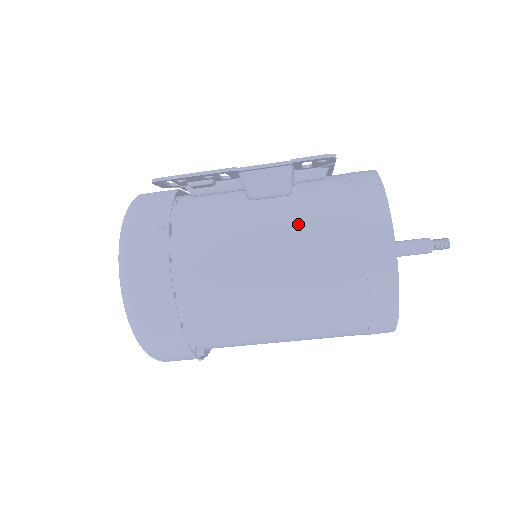
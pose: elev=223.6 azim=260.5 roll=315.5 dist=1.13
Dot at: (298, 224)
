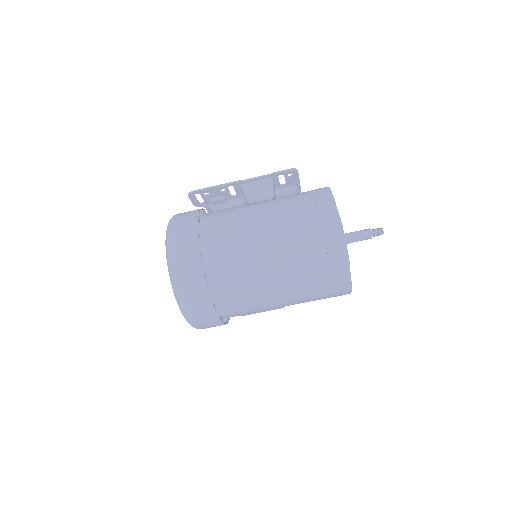
Dot at: (278, 208)
